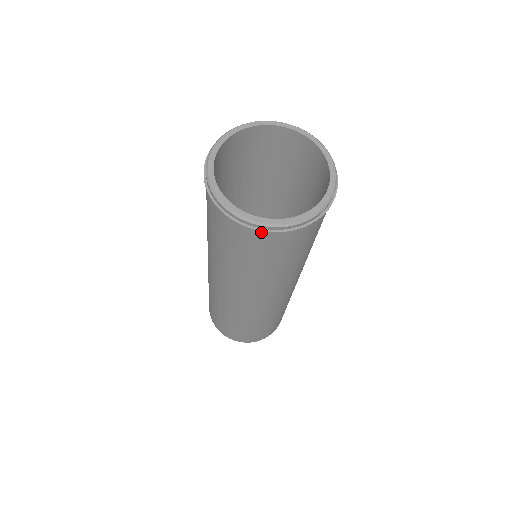
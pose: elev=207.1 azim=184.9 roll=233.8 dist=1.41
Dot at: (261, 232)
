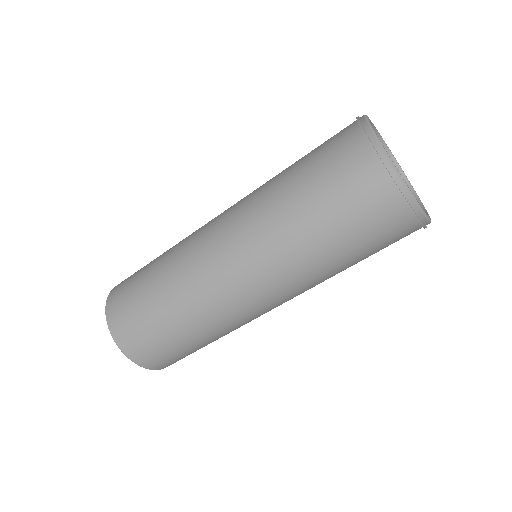
Dot at: (388, 186)
